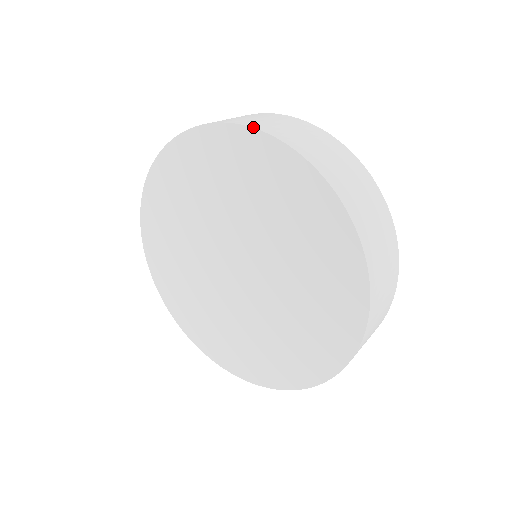
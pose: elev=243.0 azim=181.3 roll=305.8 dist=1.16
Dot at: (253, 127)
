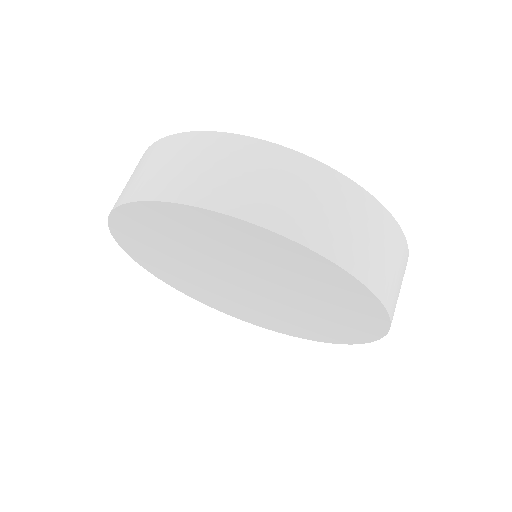
Dot at: (337, 264)
